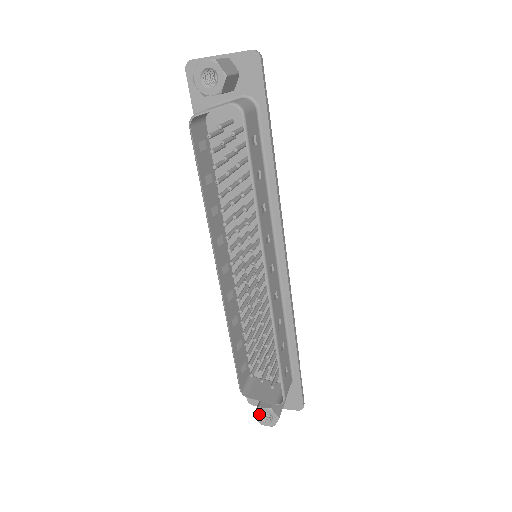
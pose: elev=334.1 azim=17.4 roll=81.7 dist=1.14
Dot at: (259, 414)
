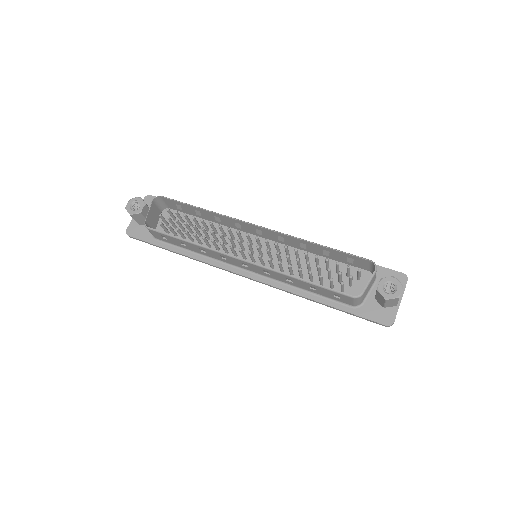
Dot at: (385, 293)
